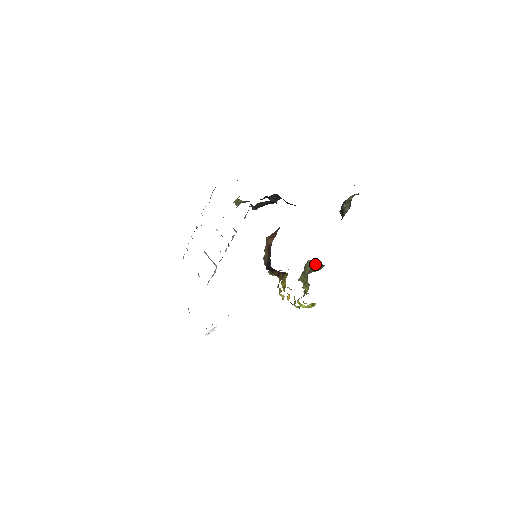
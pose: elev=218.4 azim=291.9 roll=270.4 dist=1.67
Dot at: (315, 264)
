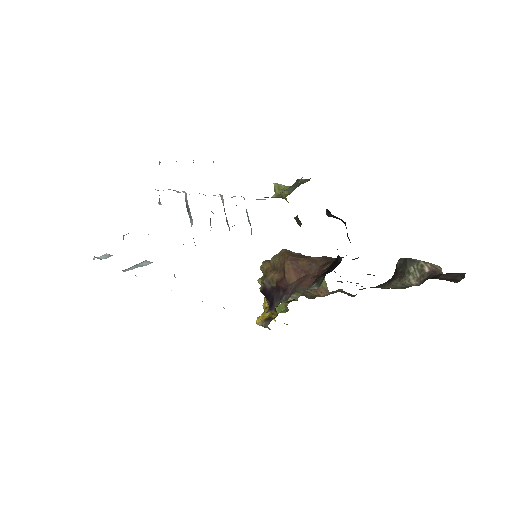
Dot at: occluded
